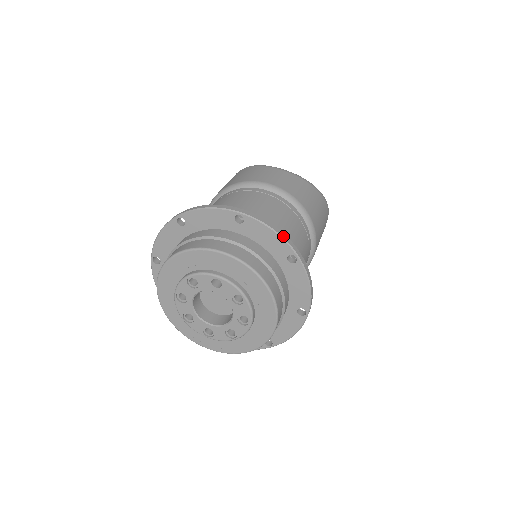
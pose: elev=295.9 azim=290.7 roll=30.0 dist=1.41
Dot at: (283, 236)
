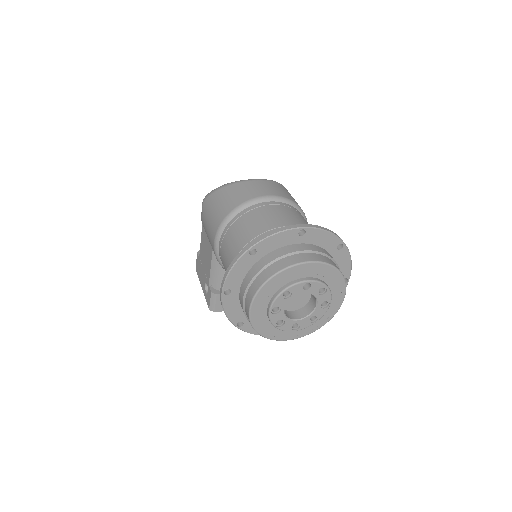
Dot at: (333, 233)
